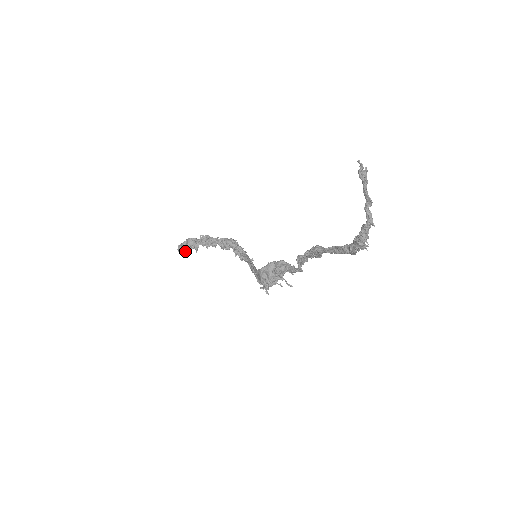
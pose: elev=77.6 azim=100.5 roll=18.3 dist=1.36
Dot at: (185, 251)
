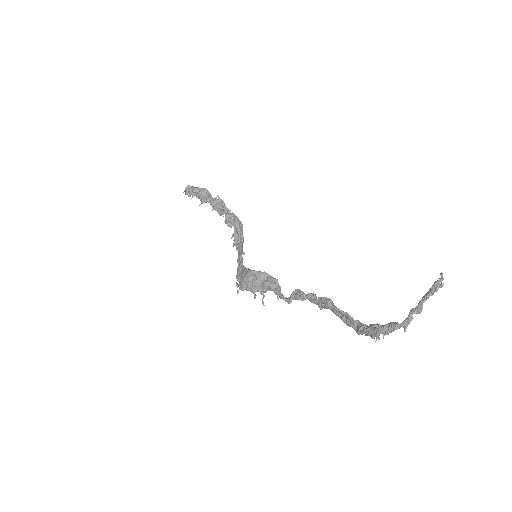
Dot at: (190, 195)
